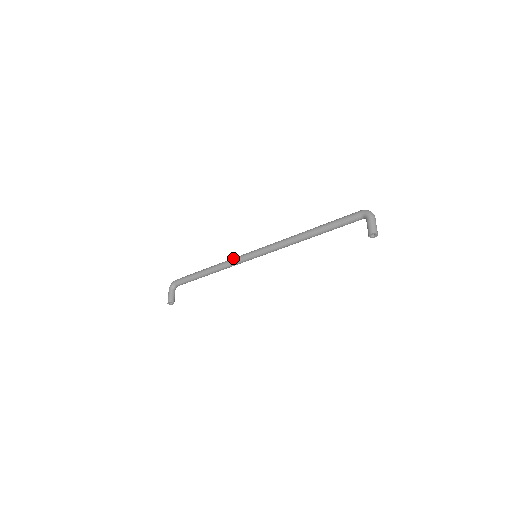
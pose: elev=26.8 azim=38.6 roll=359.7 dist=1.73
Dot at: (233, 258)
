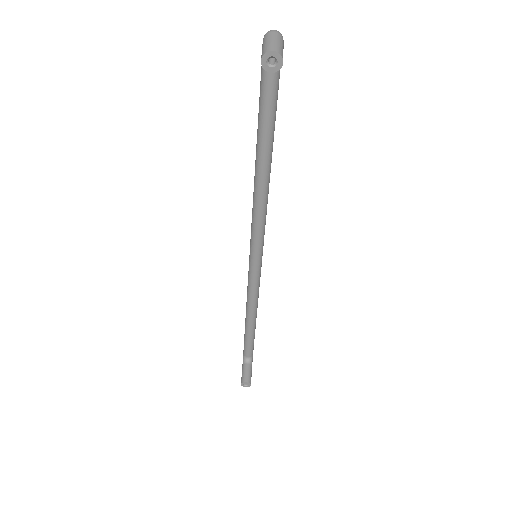
Dot at: occluded
